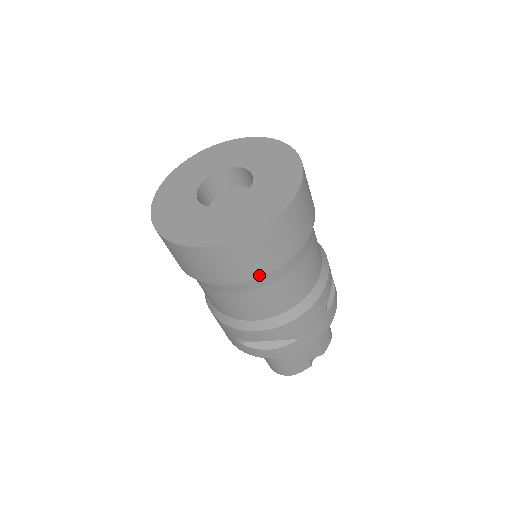
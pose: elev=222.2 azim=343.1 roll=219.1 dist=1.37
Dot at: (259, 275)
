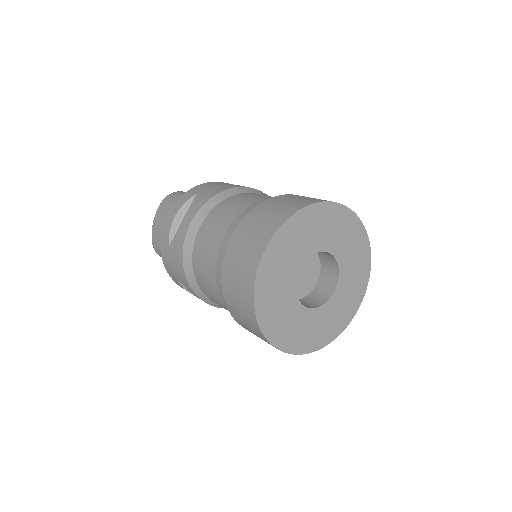
Dot at: occluded
